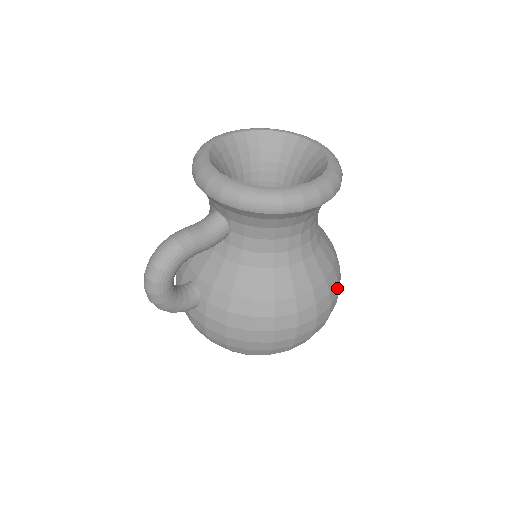
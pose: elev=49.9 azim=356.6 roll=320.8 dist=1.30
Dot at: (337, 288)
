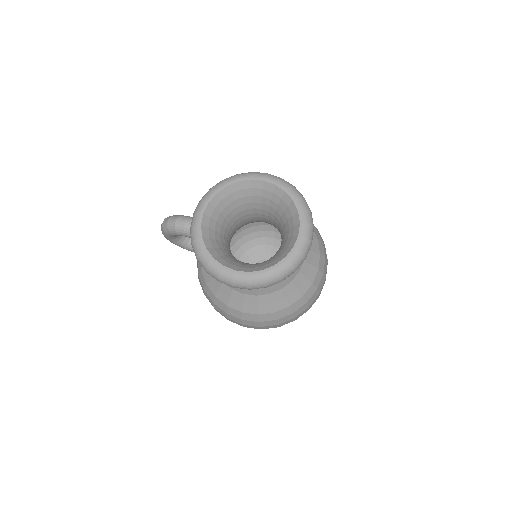
Dot at: (275, 322)
